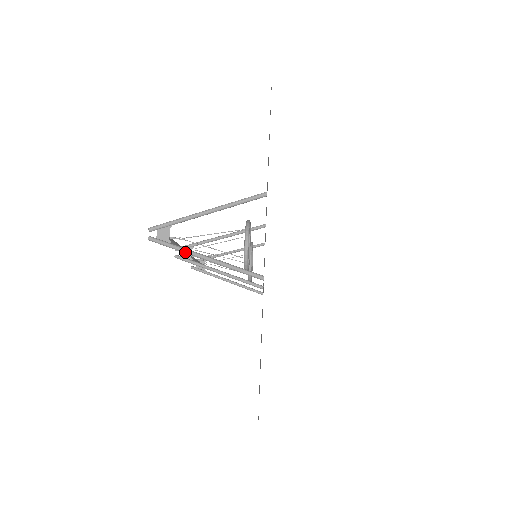
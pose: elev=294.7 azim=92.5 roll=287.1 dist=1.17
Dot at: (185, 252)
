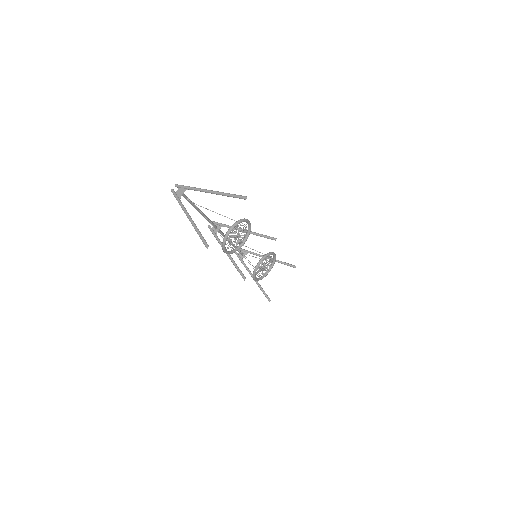
Dot at: (182, 208)
